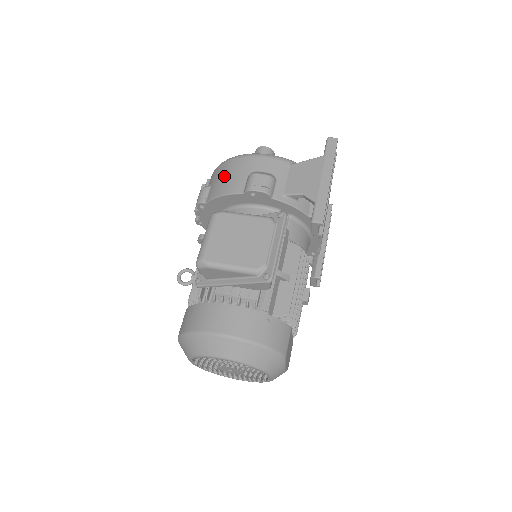
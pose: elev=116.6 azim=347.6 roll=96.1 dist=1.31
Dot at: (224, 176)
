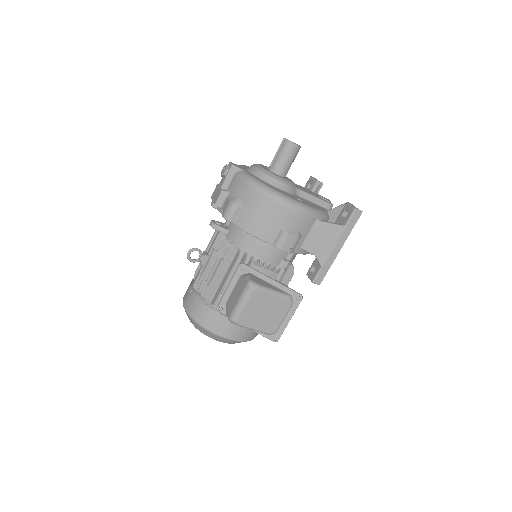
Dot at: (259, 214)
